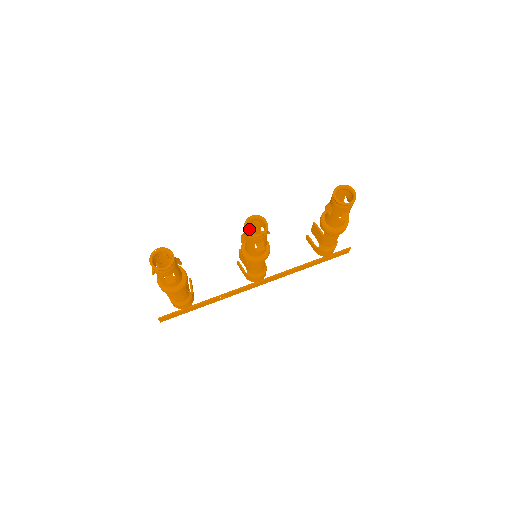
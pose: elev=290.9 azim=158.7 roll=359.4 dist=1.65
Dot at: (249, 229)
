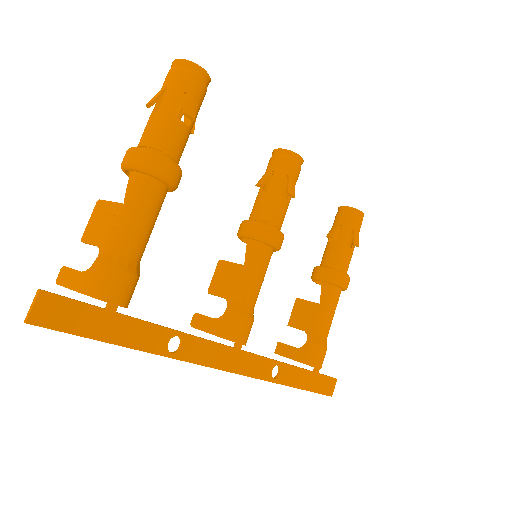
Dot at: (265, 184)
